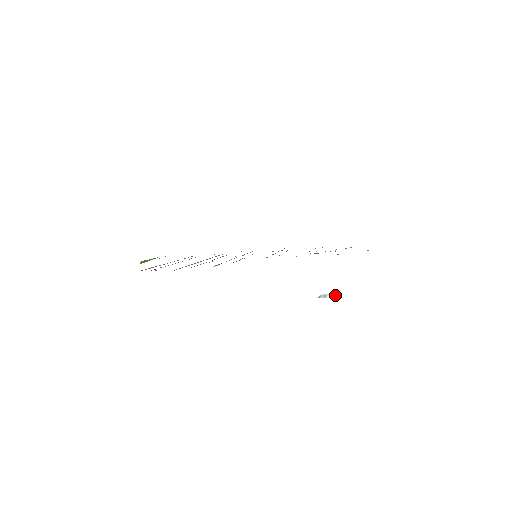
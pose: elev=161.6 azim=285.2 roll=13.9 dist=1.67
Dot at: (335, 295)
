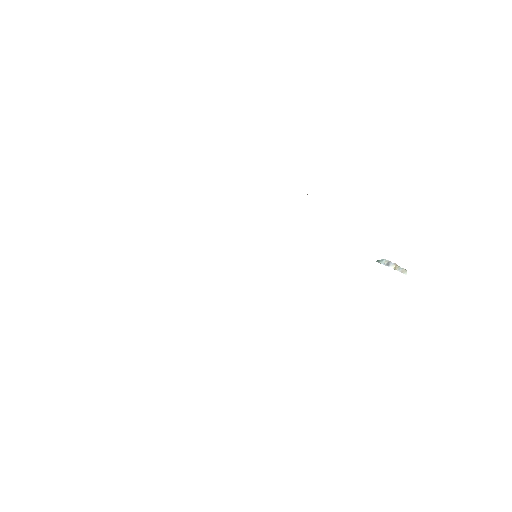
Dot at: (403, 269)
